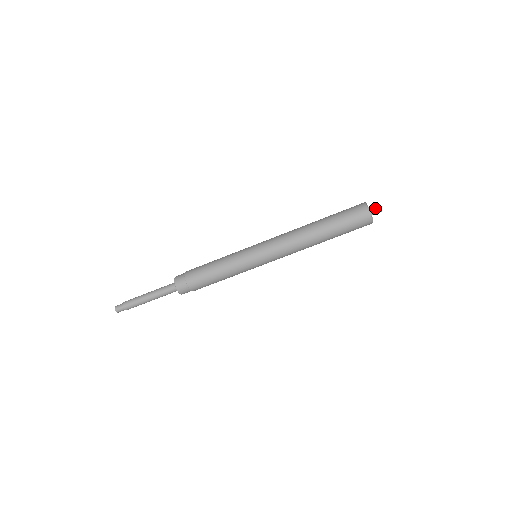
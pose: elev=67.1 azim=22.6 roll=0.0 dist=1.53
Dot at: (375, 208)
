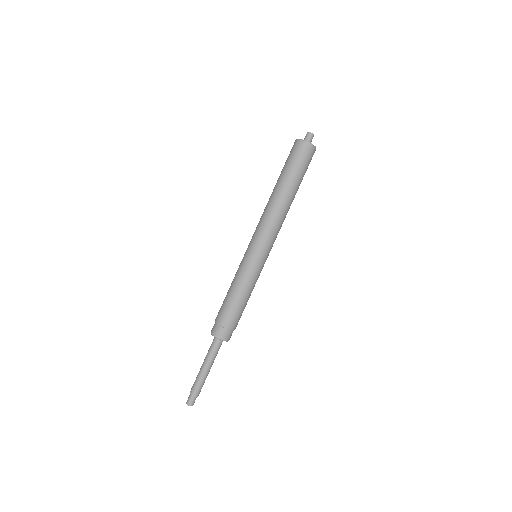
Dot at: (306, 136)
